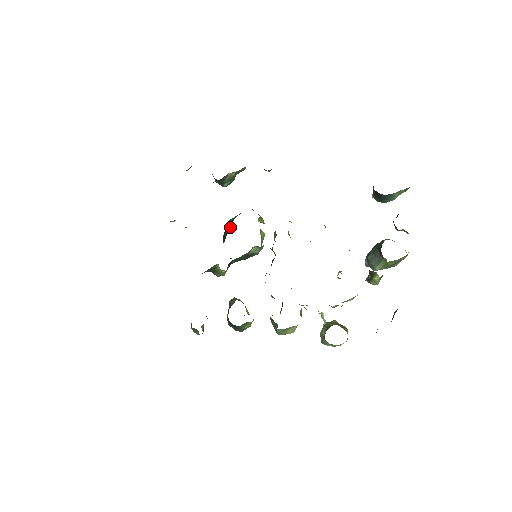
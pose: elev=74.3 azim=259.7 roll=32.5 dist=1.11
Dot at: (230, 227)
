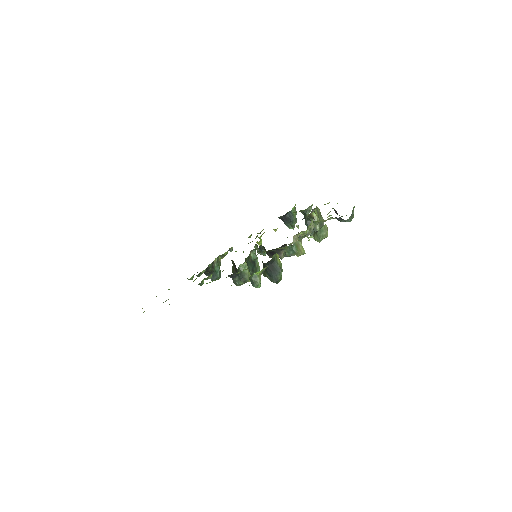
Dot at: (233, 265)
